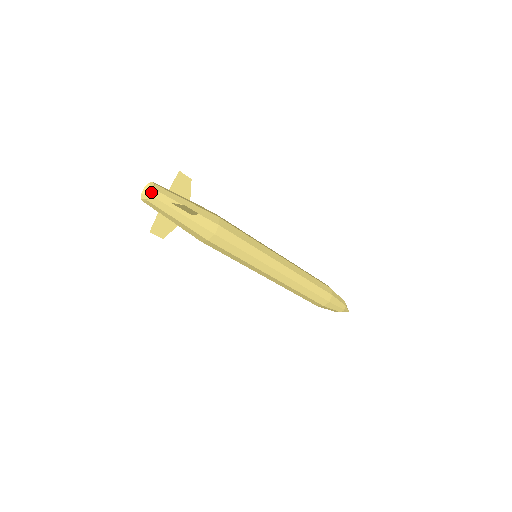
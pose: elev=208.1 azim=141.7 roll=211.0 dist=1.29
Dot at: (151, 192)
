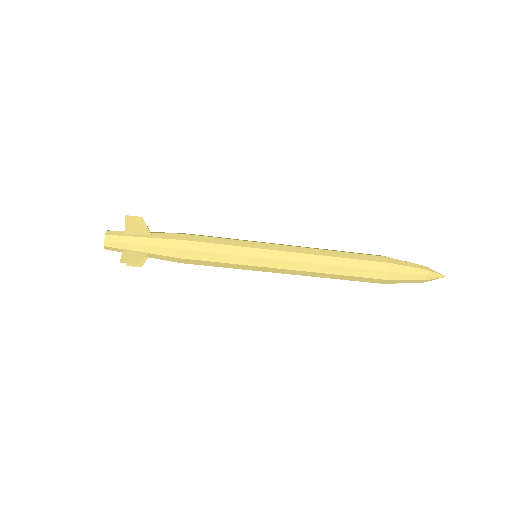
Dot at: occluded
